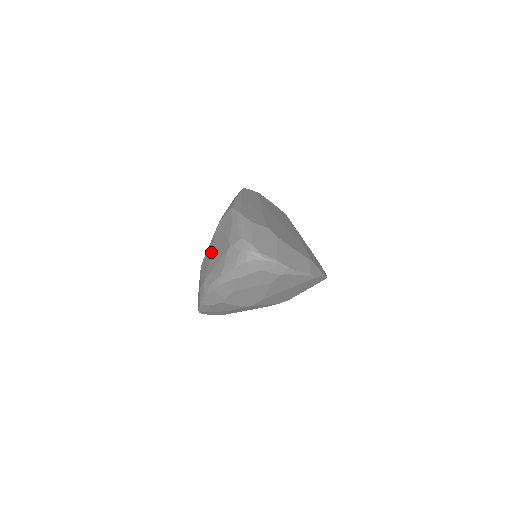
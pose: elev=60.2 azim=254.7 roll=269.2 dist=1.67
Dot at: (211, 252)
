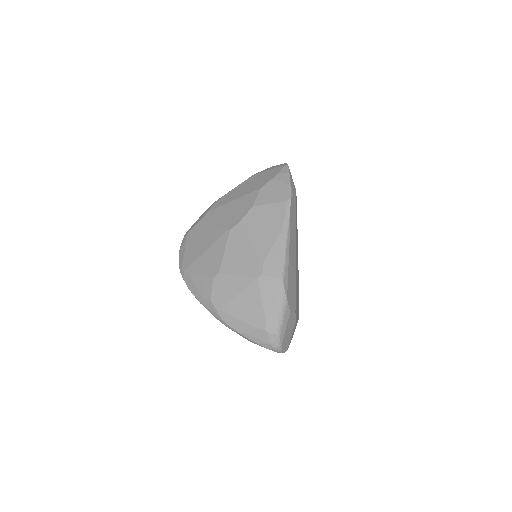
Dot at: (239, 295)
